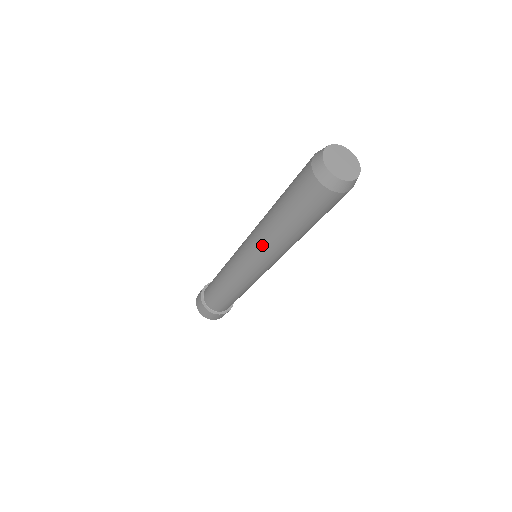
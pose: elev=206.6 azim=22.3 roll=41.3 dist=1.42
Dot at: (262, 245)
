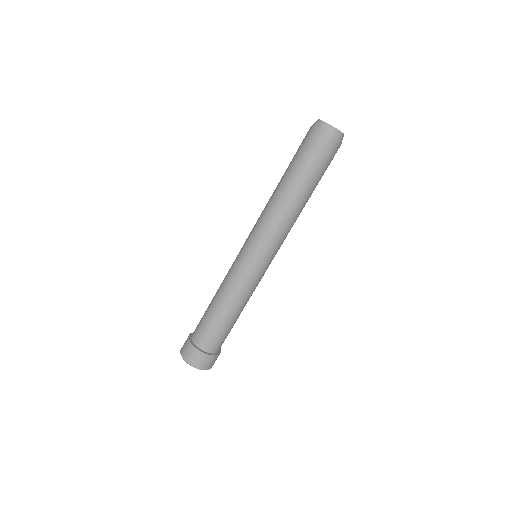
Dot at: (262, 213)
